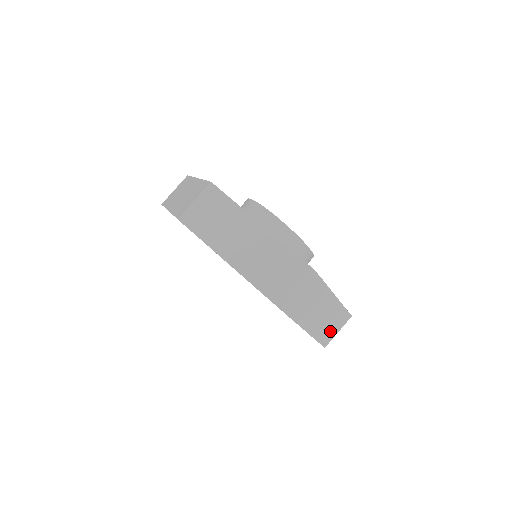
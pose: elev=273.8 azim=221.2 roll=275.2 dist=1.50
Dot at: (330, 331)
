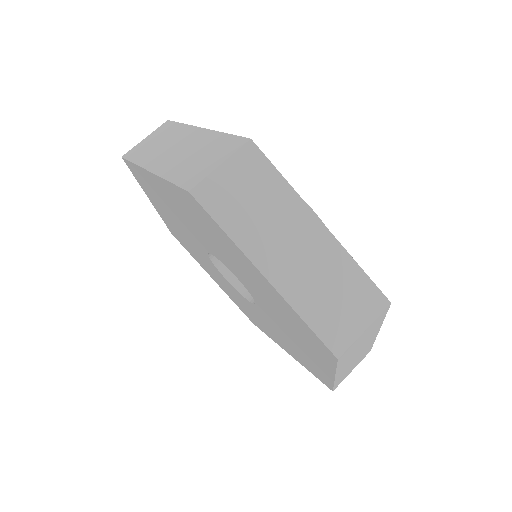
Dot at: (339, 316)
